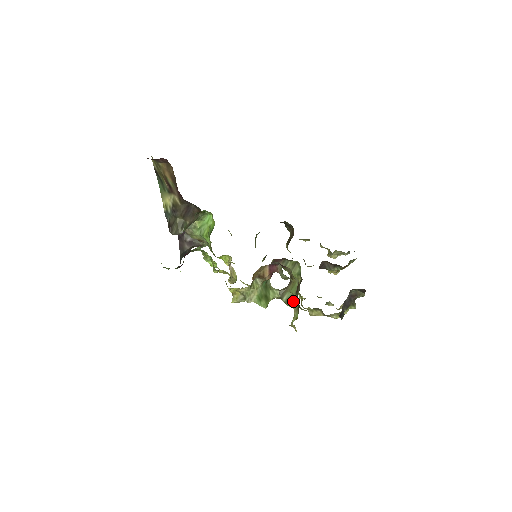
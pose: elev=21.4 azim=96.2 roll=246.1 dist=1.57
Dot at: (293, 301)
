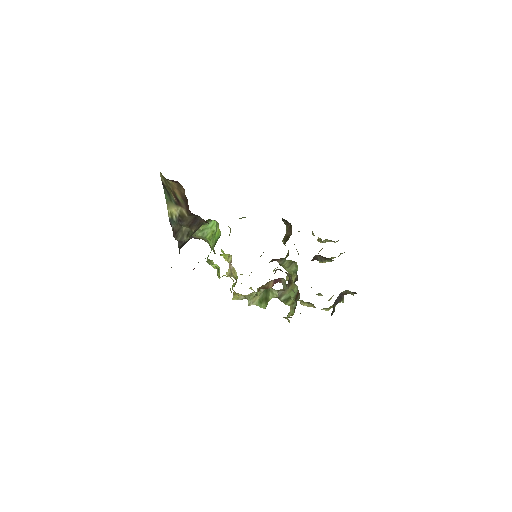
Dot at: (290, 301)
